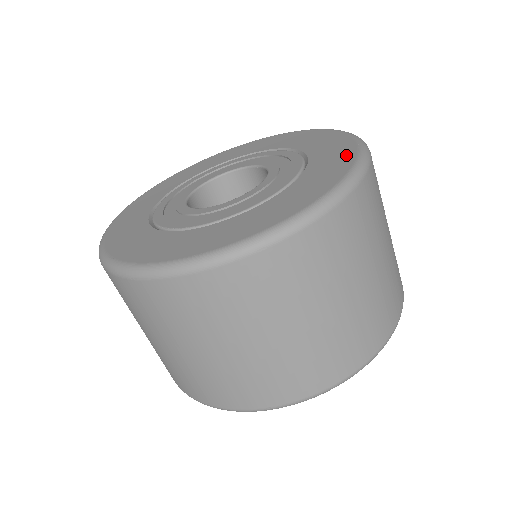
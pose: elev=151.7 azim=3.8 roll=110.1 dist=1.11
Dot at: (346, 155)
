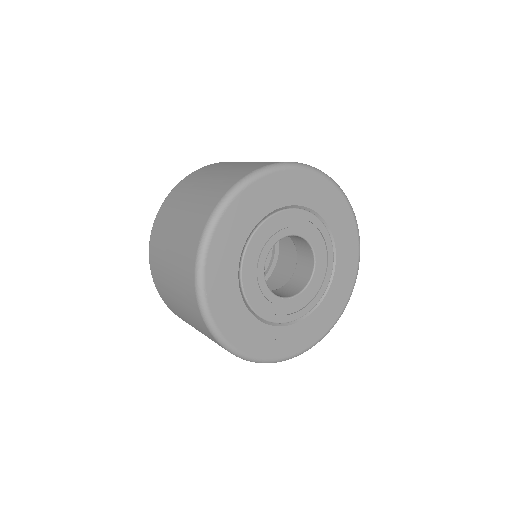
Dot at: (333, 318)
